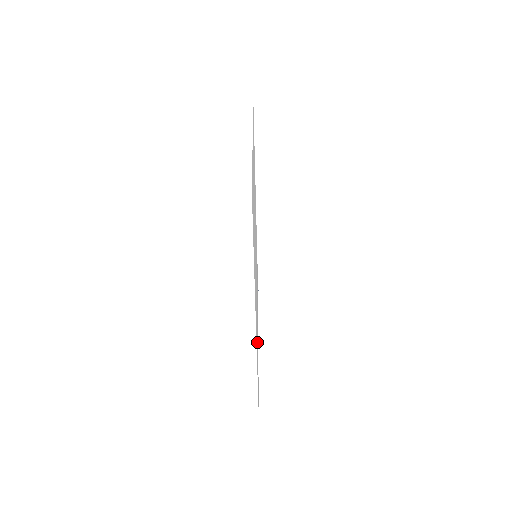
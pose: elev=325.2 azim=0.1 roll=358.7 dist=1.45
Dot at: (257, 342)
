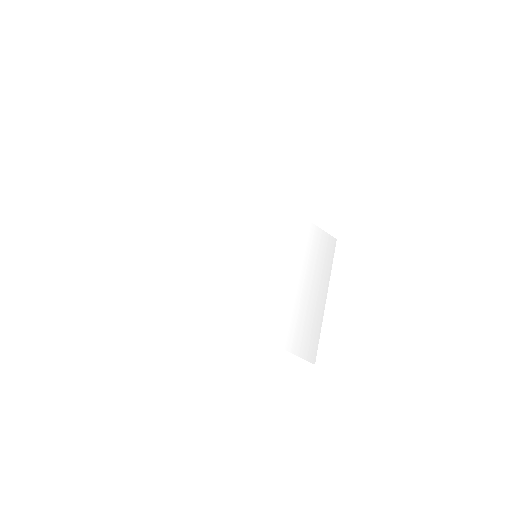
Dot at: (290, 316)
